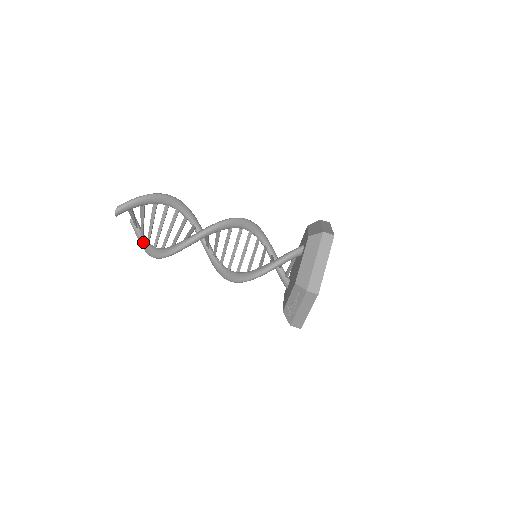
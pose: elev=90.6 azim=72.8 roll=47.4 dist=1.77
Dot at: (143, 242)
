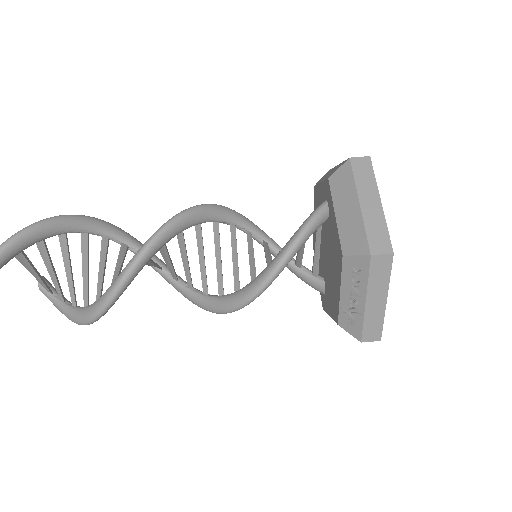
Dot at: (66, 309)
